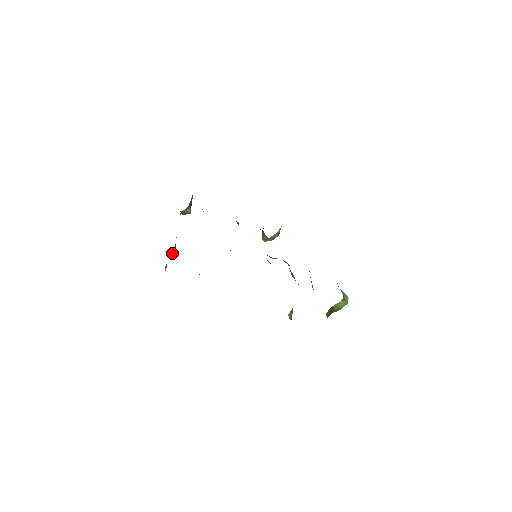
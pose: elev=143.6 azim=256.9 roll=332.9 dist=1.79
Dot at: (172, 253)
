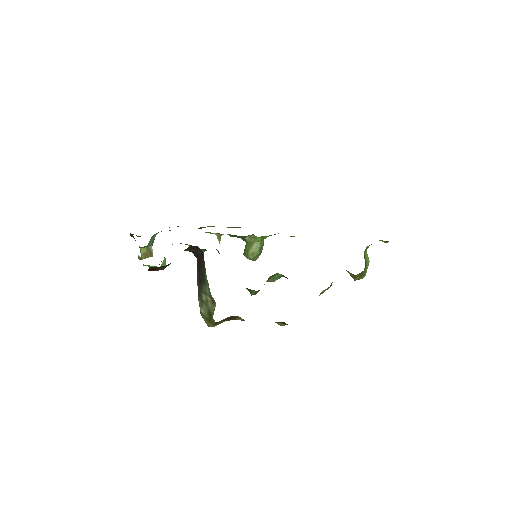
Dot at: occluded
